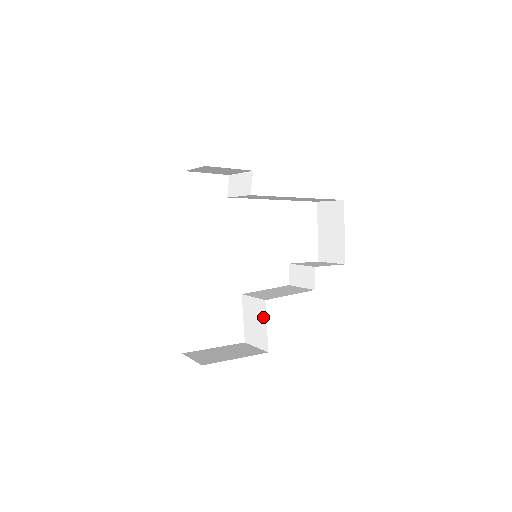
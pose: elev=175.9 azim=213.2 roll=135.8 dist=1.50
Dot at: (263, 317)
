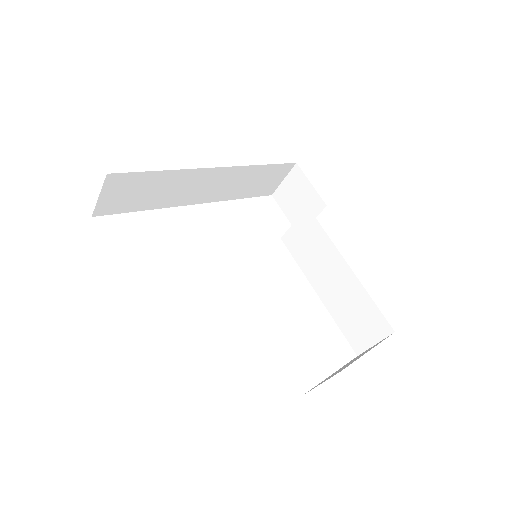
Dot at: occluded
